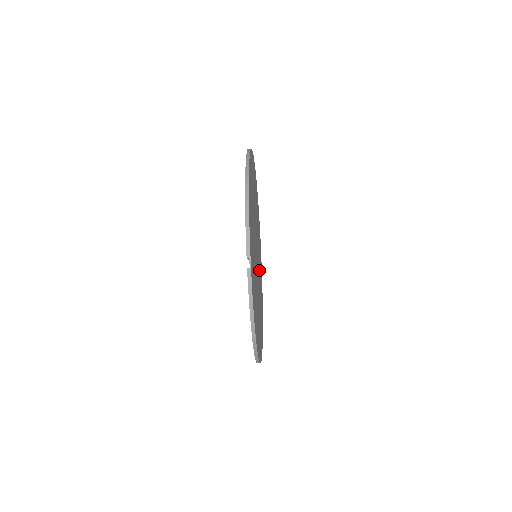
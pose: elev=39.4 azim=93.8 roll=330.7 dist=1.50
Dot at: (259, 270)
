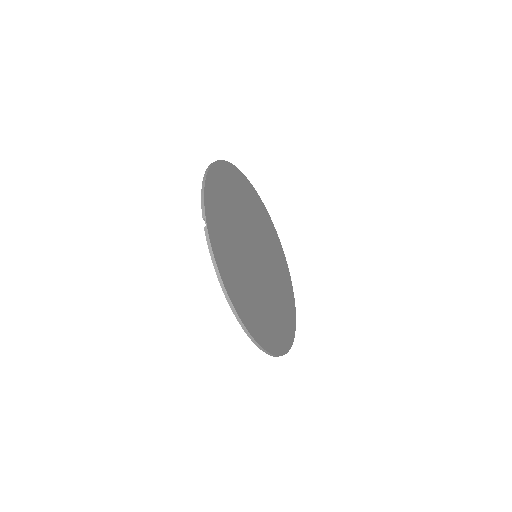
Dot at: (273, 280)
